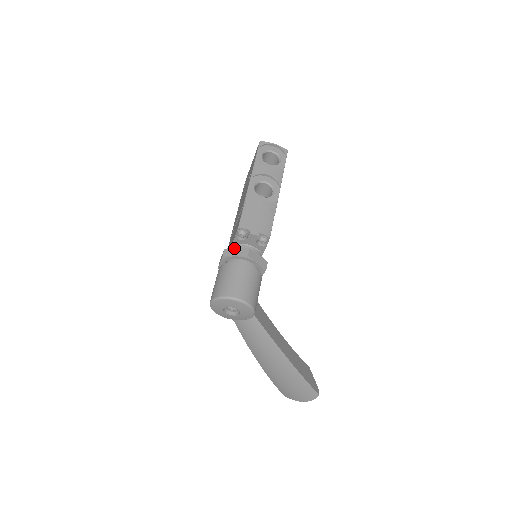
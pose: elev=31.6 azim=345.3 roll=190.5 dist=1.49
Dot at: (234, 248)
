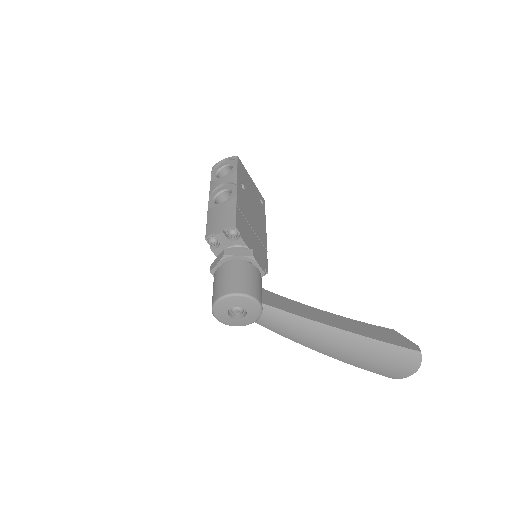
Dot at: (215, 259)
